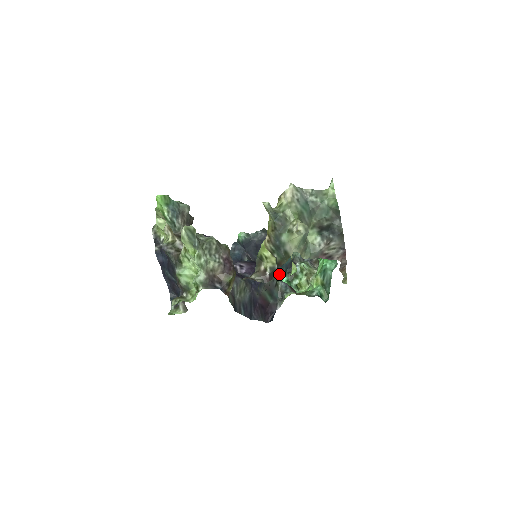
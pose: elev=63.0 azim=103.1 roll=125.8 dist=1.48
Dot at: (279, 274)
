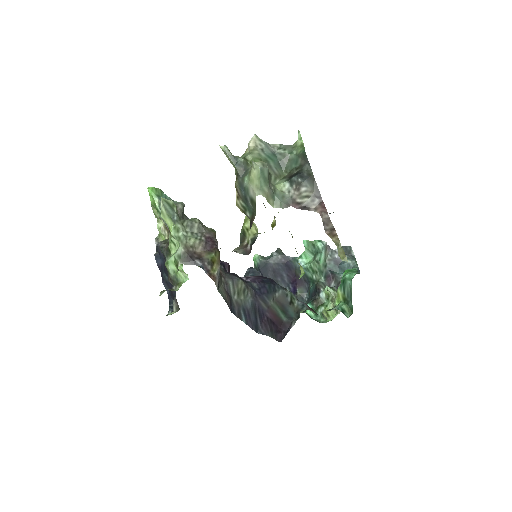
Dot at: occluded
